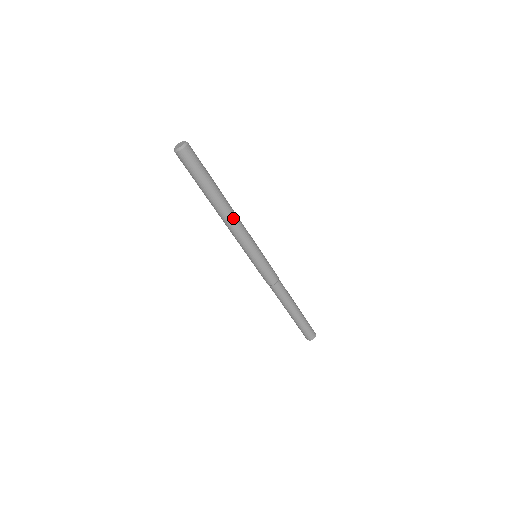
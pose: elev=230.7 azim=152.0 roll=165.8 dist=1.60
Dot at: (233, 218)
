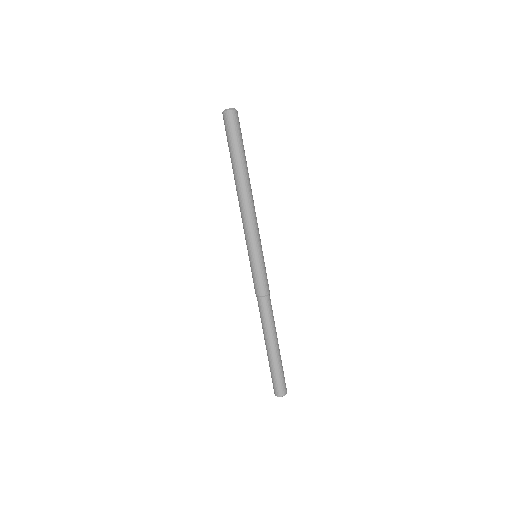
Dot at: occluded
